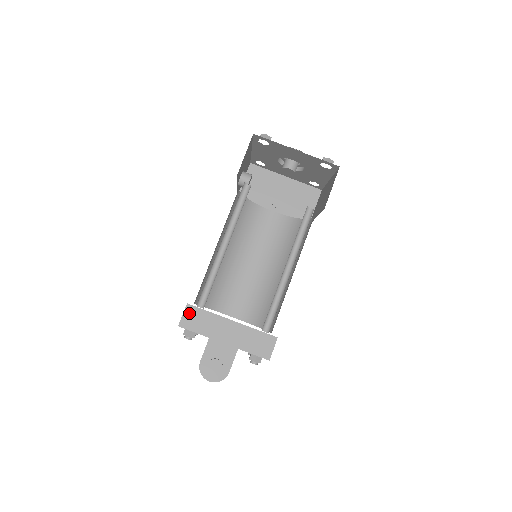
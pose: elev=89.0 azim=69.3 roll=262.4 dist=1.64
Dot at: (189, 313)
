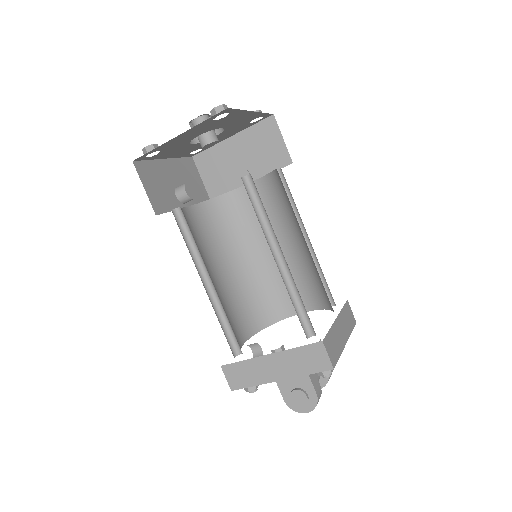
Dot at: (229, 373)
